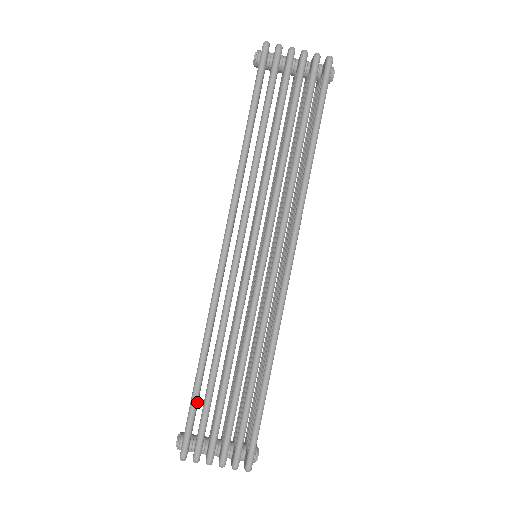
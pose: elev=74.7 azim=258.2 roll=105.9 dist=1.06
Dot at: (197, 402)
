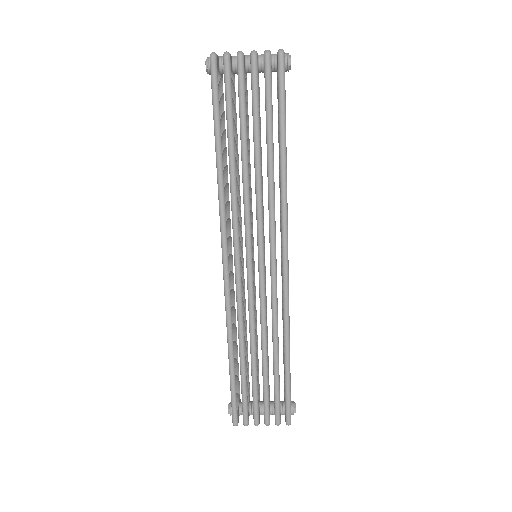
Dot at: (235, 385)
